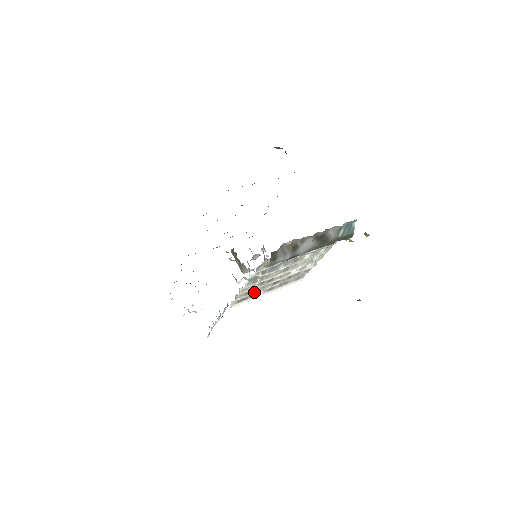
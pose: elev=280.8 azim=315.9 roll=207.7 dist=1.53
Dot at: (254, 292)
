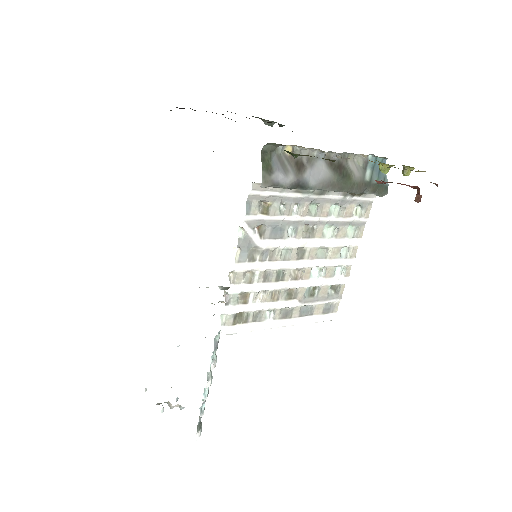
Dot at: (257, 303)
